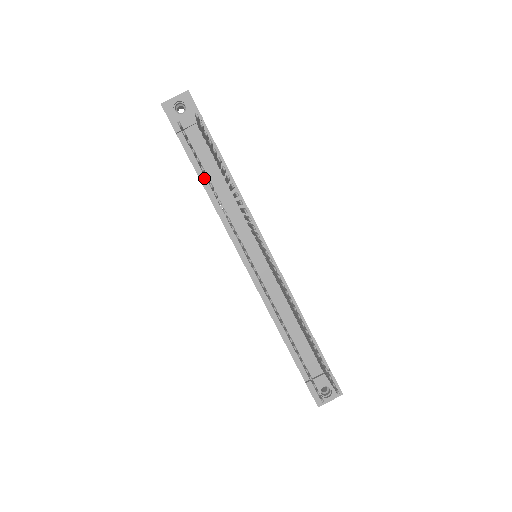
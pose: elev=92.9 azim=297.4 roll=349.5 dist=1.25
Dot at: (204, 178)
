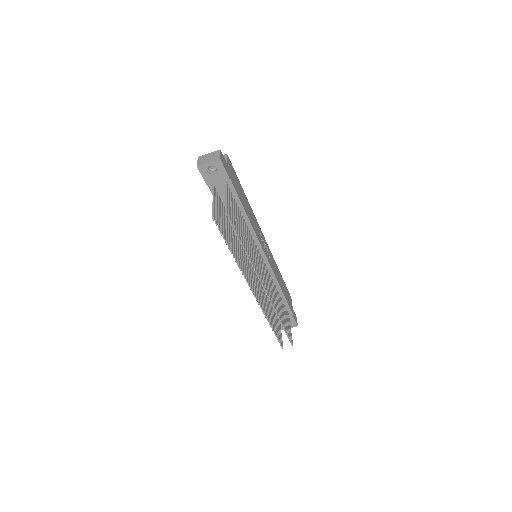
Dot at: occluded
